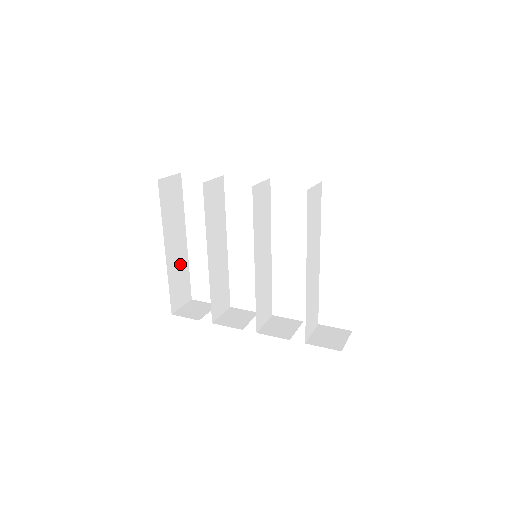
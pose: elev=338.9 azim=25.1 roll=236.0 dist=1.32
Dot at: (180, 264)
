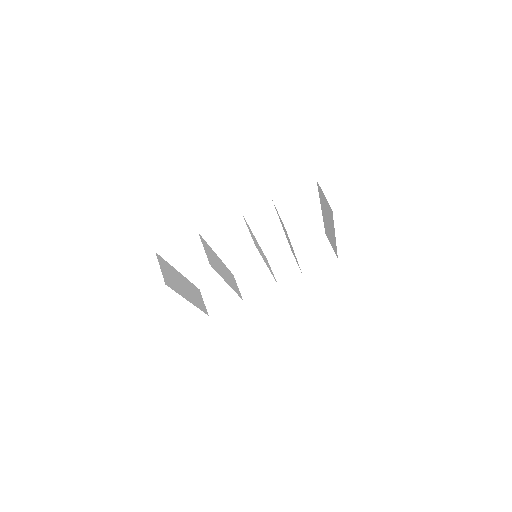
Dot at: (190, 290)
